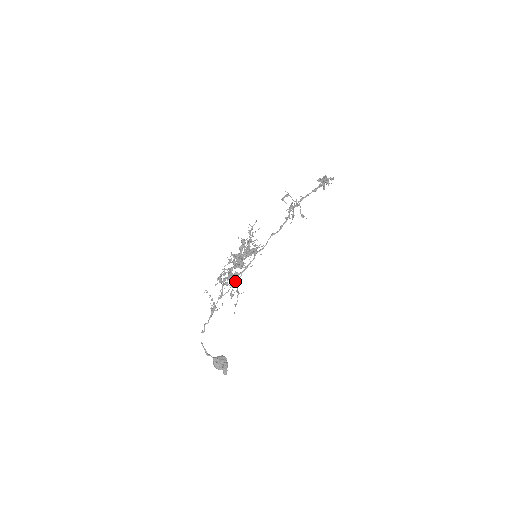
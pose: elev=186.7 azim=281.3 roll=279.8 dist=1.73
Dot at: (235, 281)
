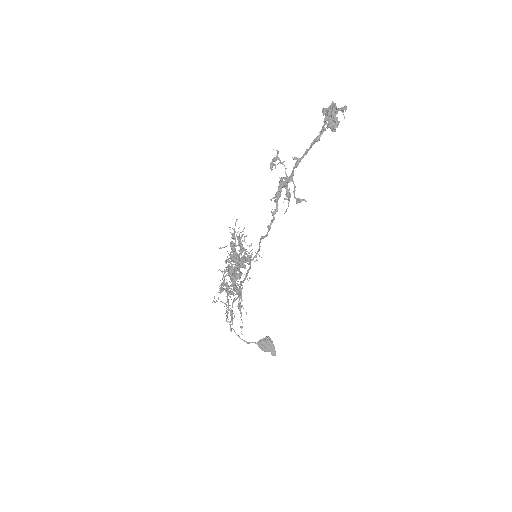
Dot at: occluded
